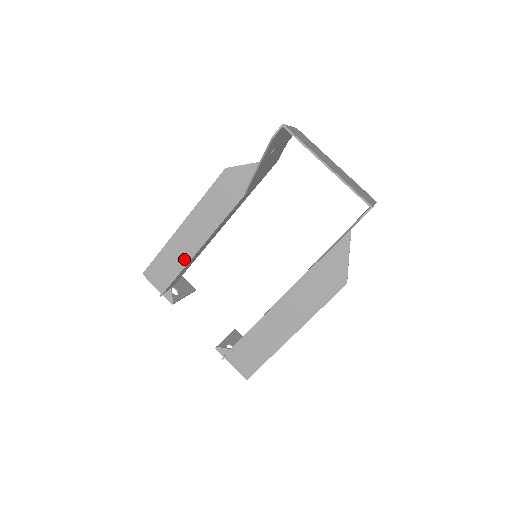
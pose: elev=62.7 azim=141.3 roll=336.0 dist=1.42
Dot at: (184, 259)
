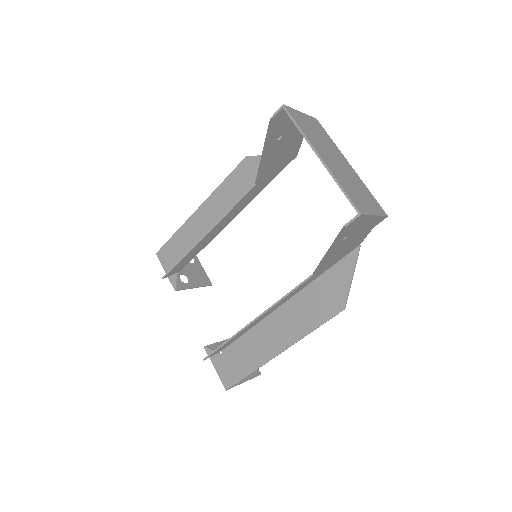
Dot at: occluded
